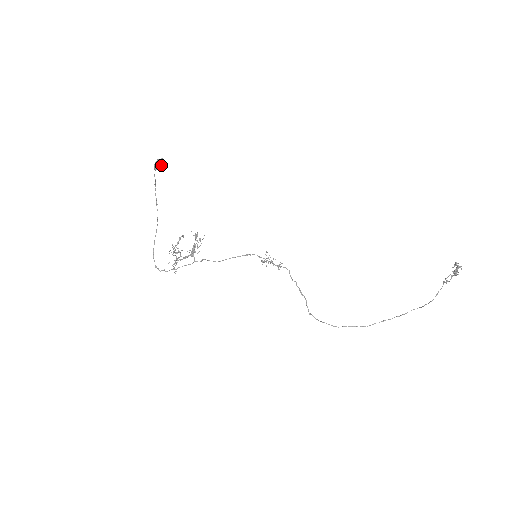
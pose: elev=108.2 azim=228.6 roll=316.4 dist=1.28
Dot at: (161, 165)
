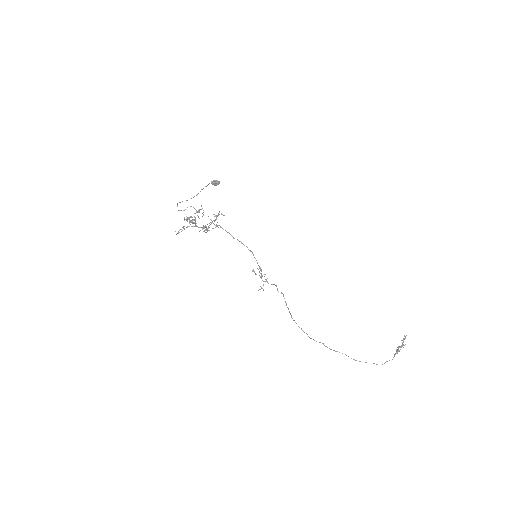
Dot at: (218, 182)
